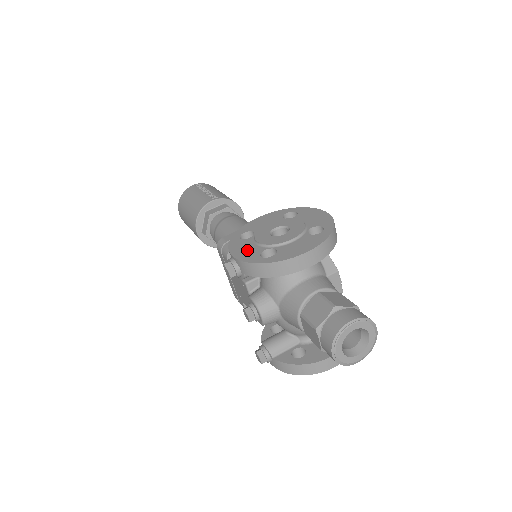
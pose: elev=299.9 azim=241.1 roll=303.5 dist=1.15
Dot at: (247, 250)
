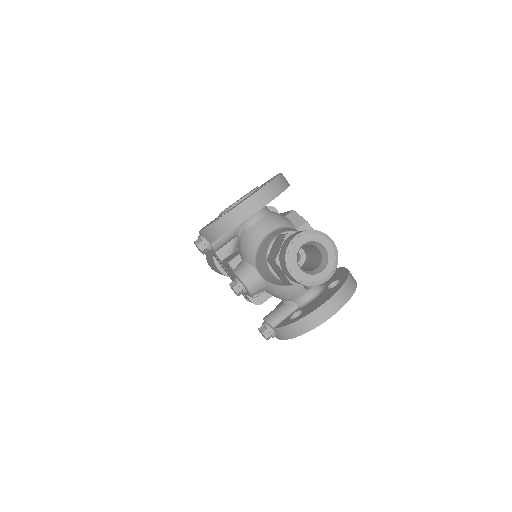
Dot at: (210, 223)
